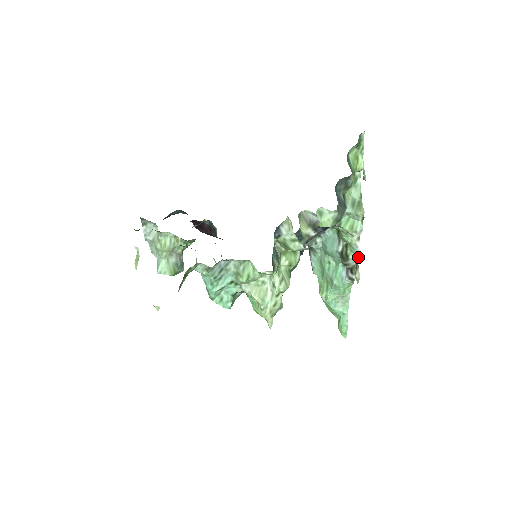
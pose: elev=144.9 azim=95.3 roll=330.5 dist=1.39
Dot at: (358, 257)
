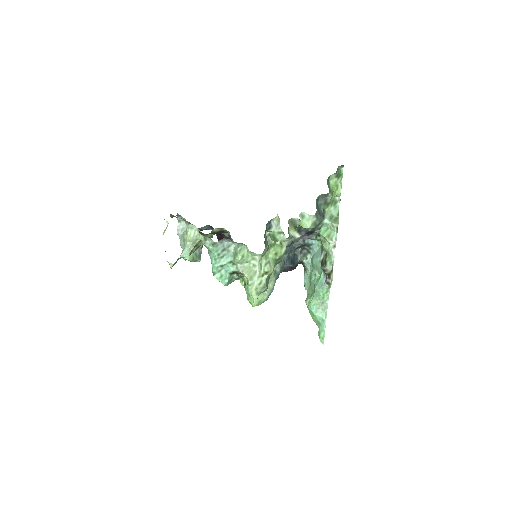
Dot at: (333, 263)
